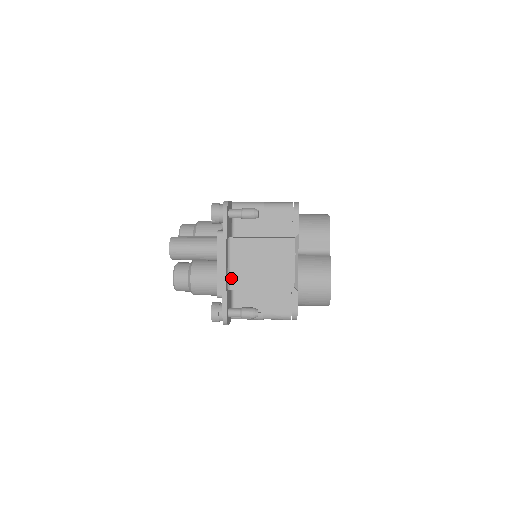
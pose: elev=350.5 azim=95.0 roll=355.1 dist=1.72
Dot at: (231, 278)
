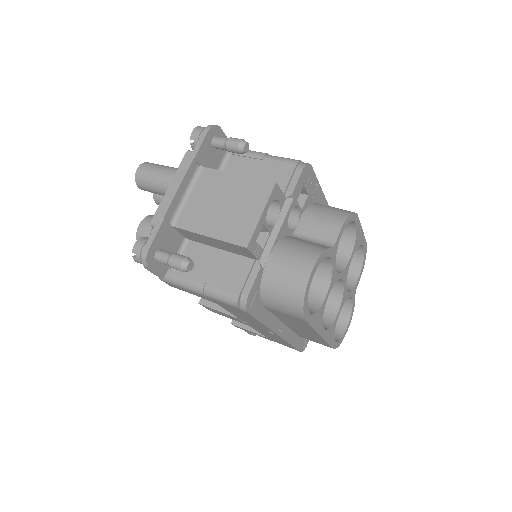
Dot at: (181, 213)
